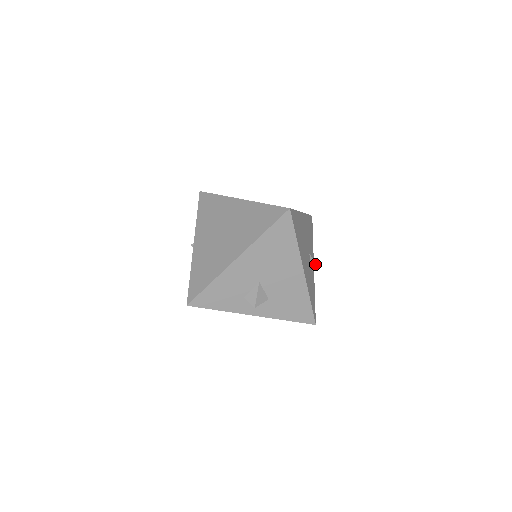
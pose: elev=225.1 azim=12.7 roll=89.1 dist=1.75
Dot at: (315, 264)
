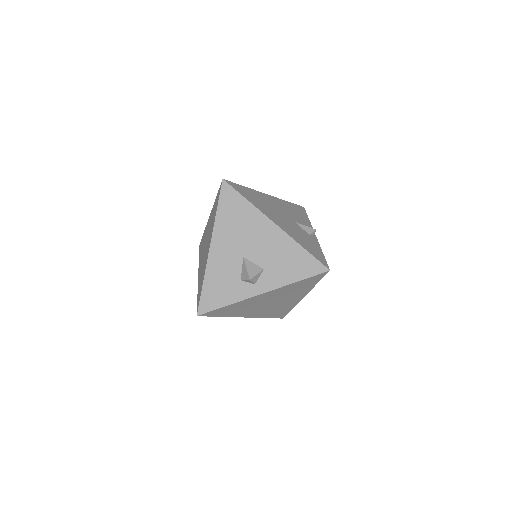
Dot at: (309, 229)
